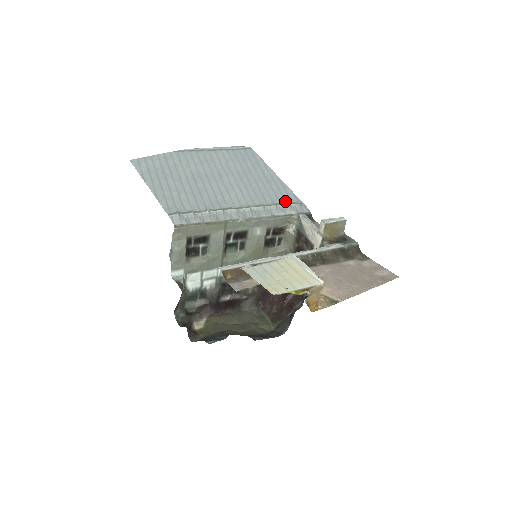
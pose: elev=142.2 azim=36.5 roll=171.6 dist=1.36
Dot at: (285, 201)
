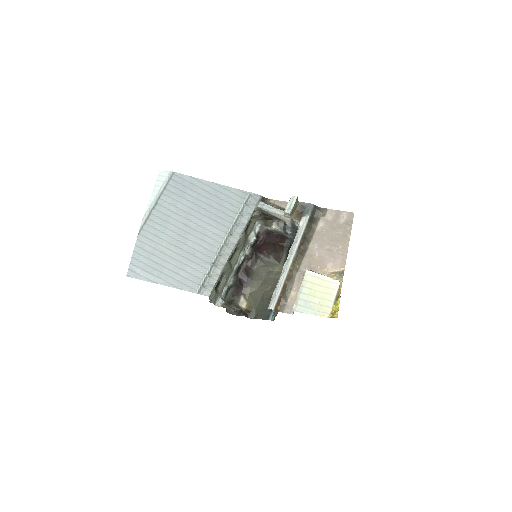
Dot at: (241, 204)
